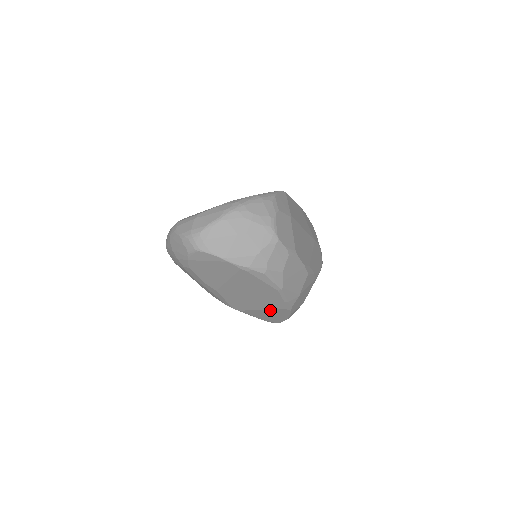
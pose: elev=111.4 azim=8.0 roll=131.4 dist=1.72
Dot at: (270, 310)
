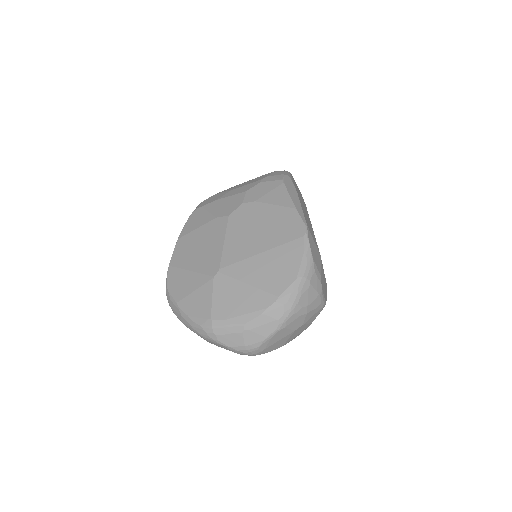
Dot at: occluded
